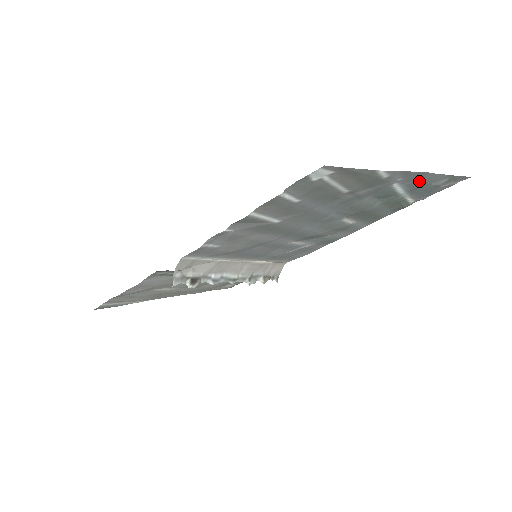
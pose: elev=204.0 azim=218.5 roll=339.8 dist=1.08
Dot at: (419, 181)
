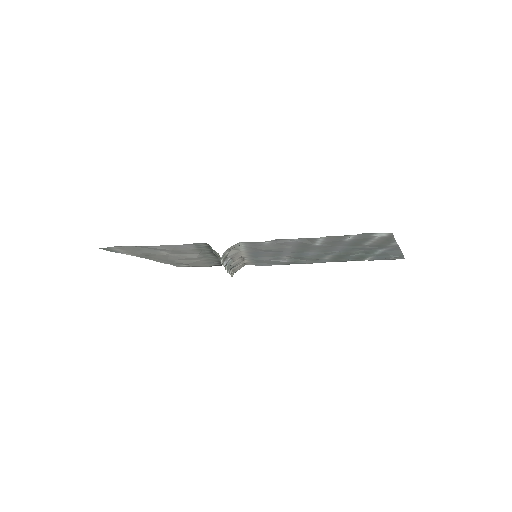
Dot at: (390, 252)
